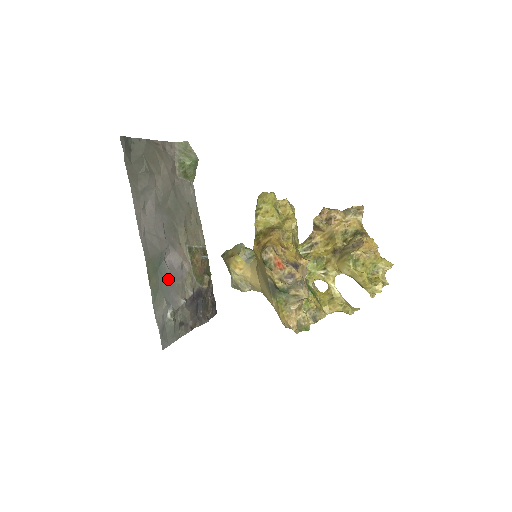
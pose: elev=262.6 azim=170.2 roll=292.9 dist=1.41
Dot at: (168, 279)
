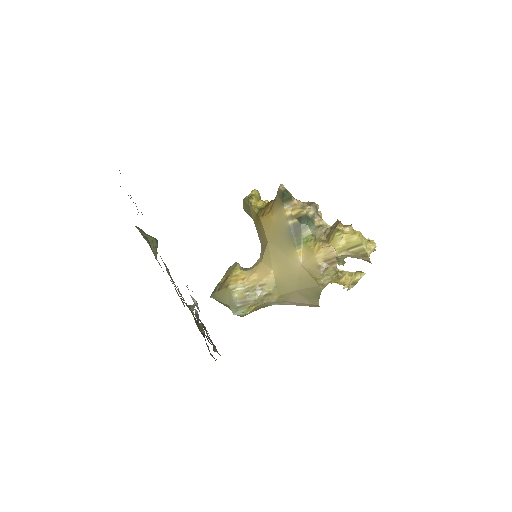
Dot at: occluded
